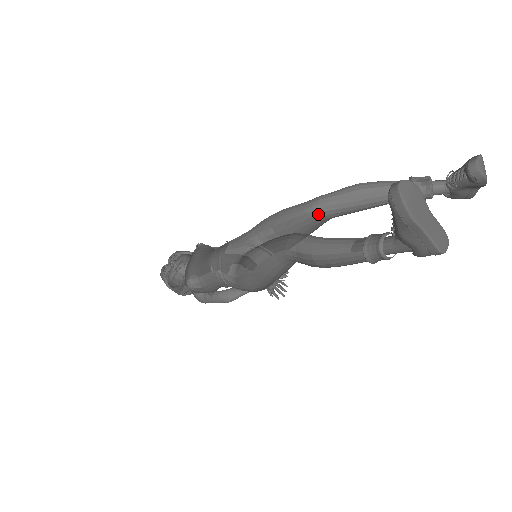
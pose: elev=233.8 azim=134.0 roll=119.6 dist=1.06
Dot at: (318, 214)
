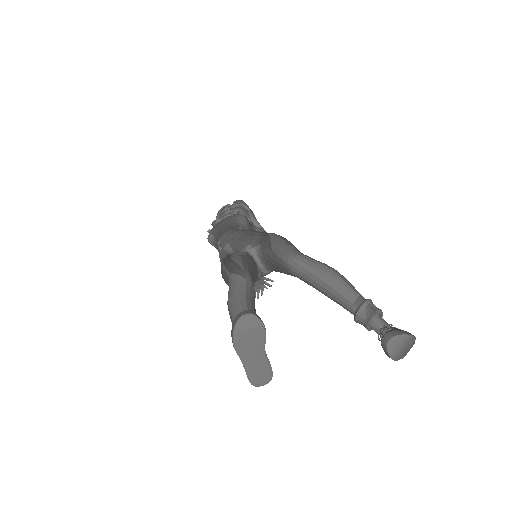
Dot at: (288, 268)
